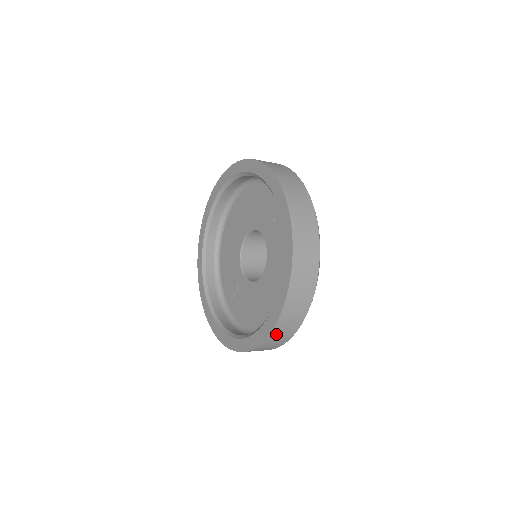
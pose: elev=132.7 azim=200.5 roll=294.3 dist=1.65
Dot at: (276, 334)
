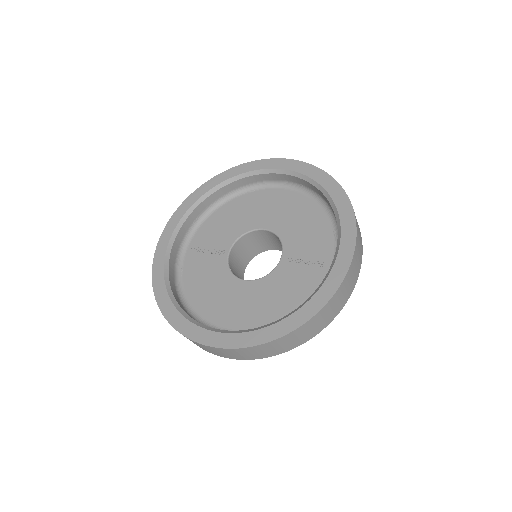
Dot at: (207, 347)
